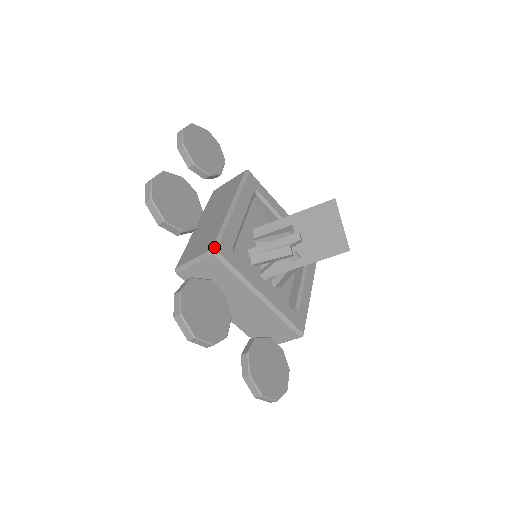
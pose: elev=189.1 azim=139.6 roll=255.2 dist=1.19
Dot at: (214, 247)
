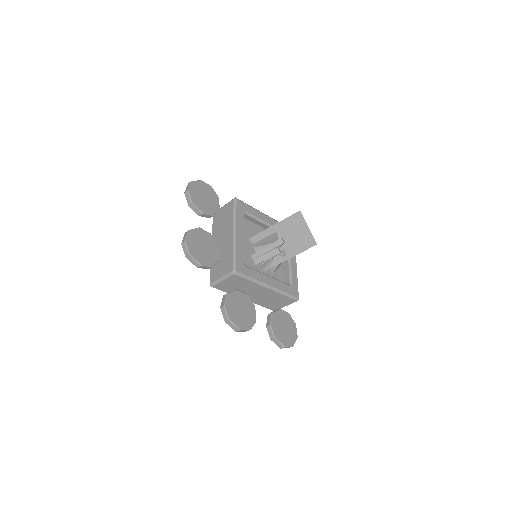
Dot at: (233, 269)
